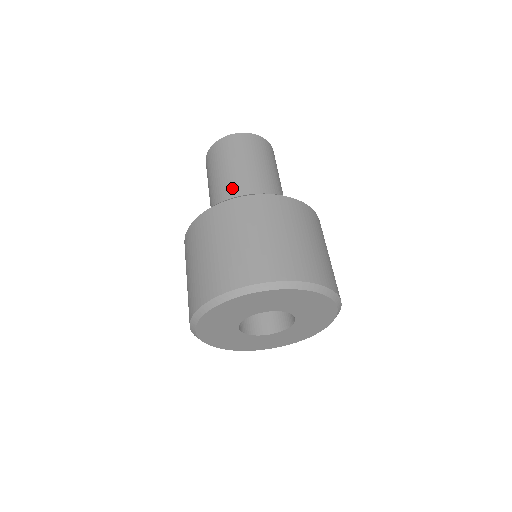
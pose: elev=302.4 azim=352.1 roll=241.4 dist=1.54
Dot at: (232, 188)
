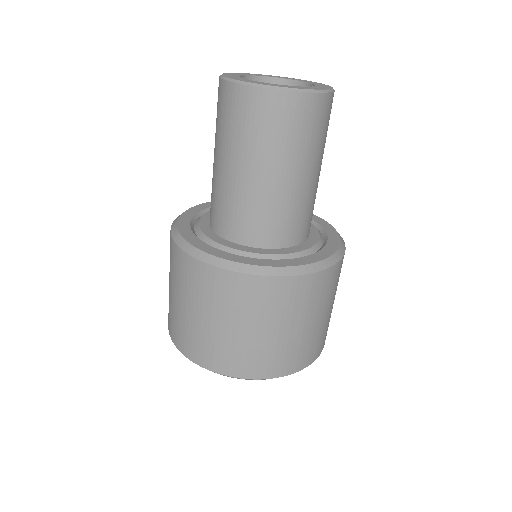
Dot at: (242, 201)
